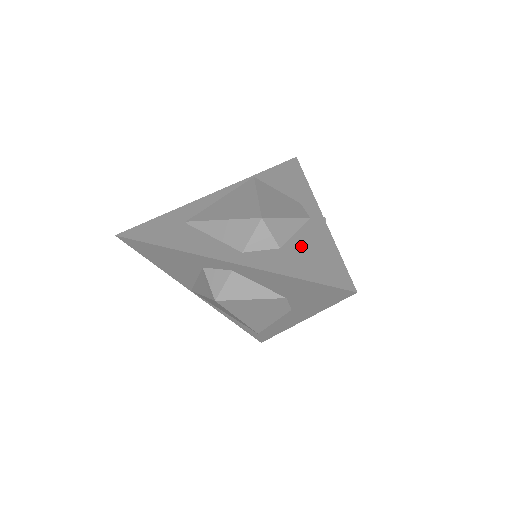
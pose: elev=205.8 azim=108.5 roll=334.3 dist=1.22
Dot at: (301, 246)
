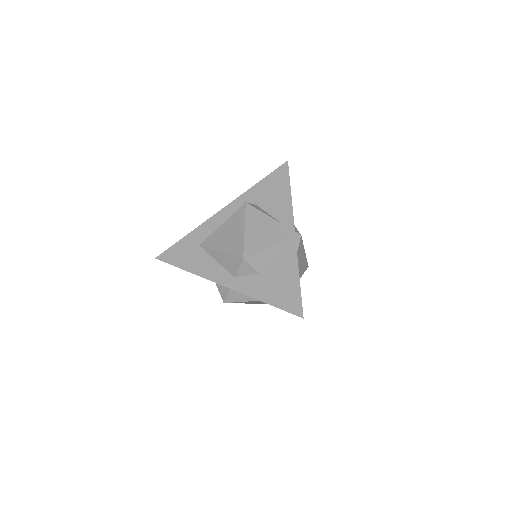
Dot at: (274, 272)
